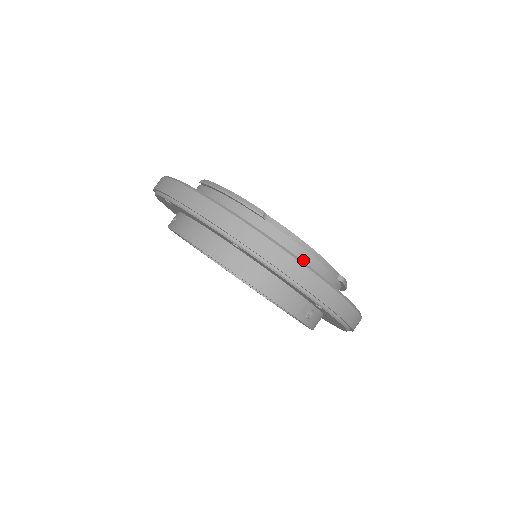
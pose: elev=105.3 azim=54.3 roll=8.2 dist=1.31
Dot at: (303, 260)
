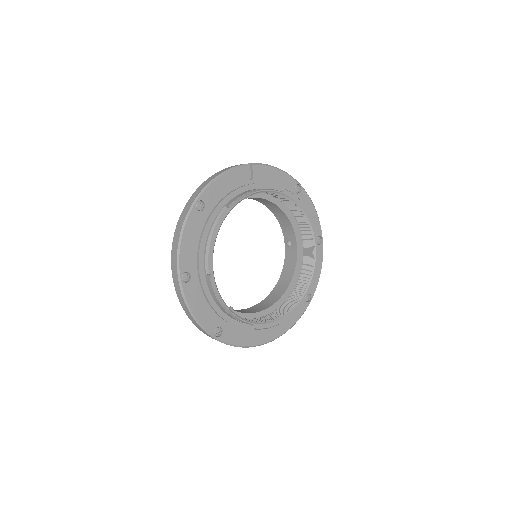
Dot at: (220, 307)
